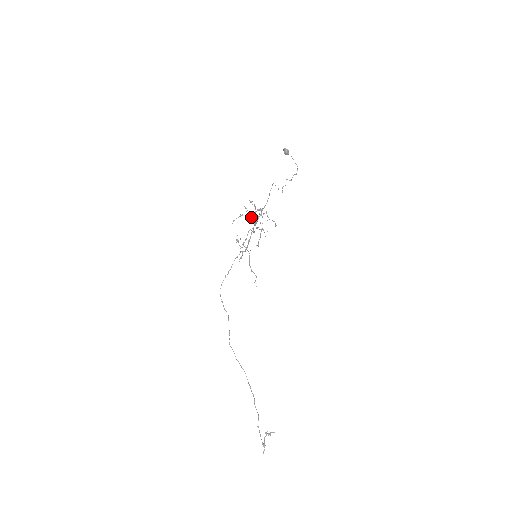
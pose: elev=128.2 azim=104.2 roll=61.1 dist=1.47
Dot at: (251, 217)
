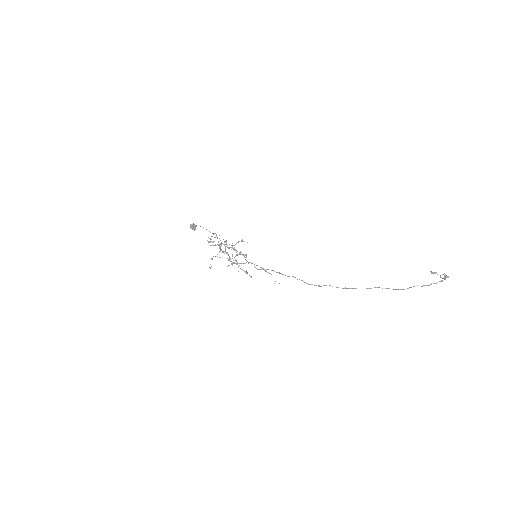
Dot at: occluded
